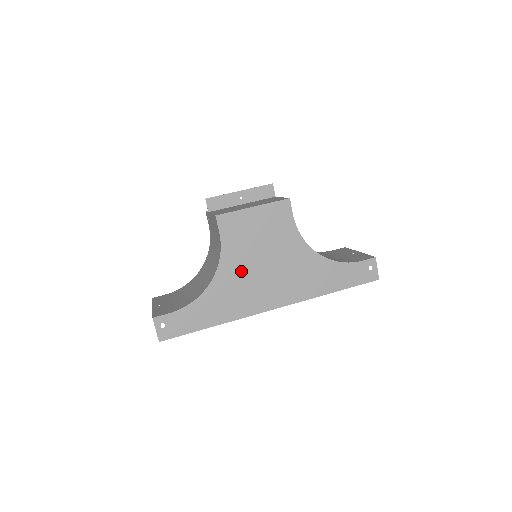
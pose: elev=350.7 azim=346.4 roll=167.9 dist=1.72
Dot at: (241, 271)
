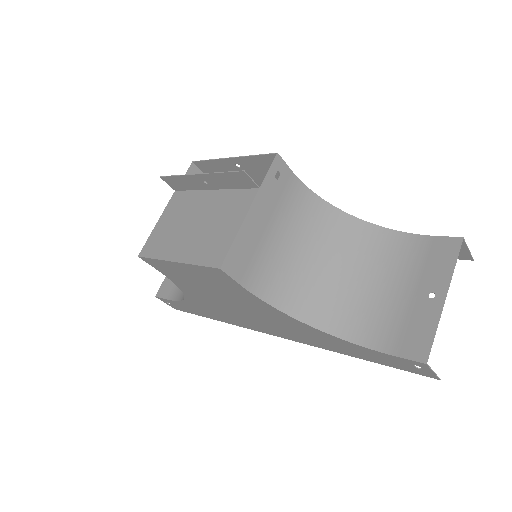
Dot at: (210, 301)
